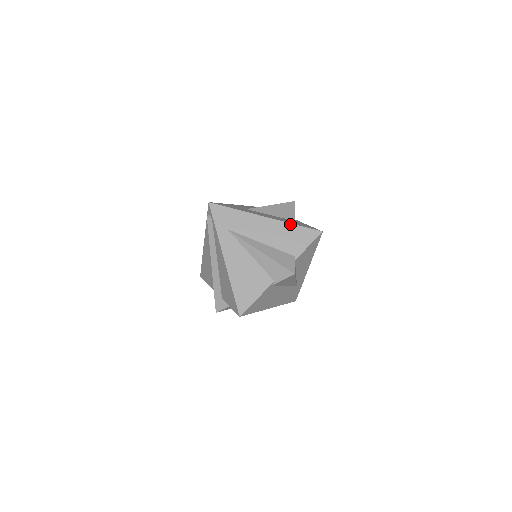
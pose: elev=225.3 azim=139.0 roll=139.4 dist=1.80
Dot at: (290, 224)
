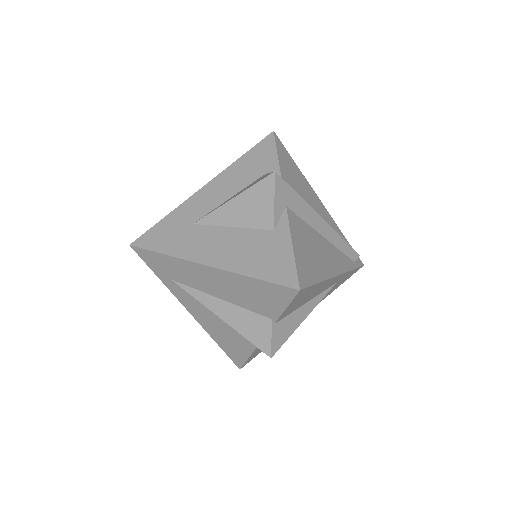
Dot at: (243, 277)
